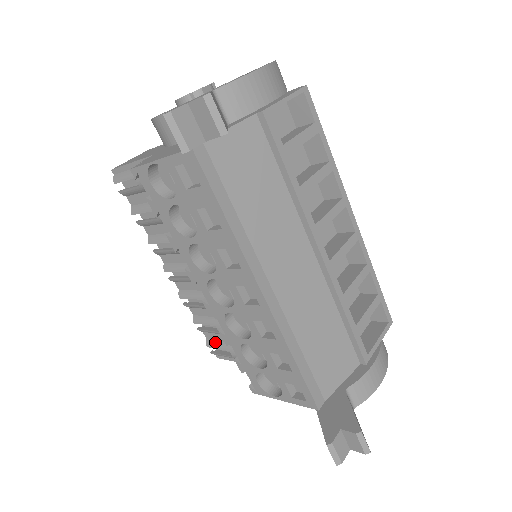
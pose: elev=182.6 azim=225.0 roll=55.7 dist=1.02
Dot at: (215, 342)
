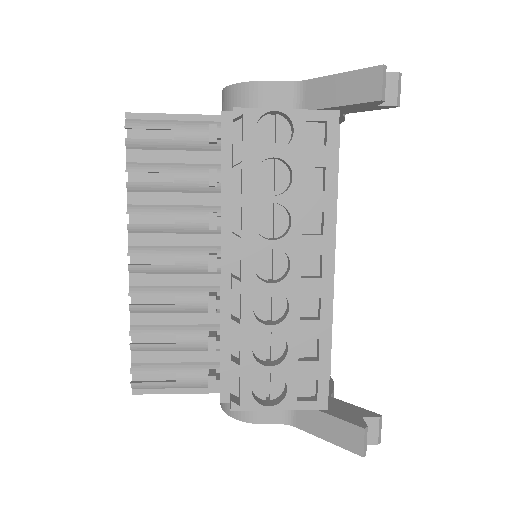
Dot at: (150, 365)
